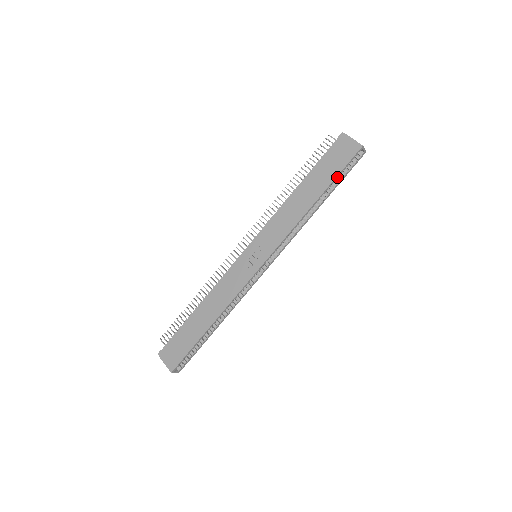
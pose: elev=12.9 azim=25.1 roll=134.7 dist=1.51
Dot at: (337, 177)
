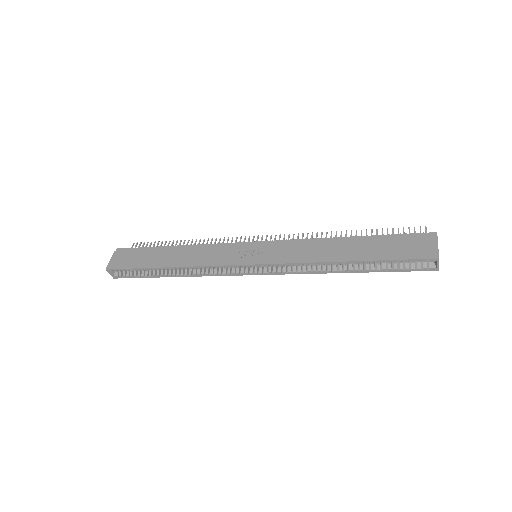
Dot at: (388, 263)
